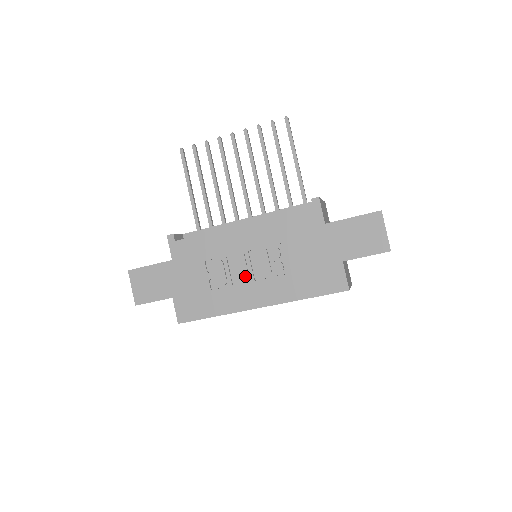
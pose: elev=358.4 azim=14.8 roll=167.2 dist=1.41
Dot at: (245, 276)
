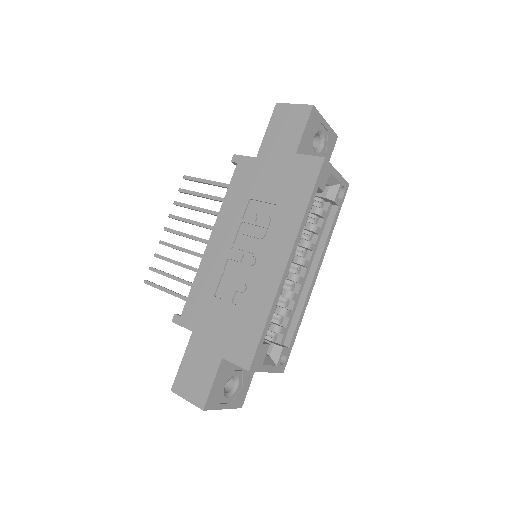
Dot at: (251, 260)
